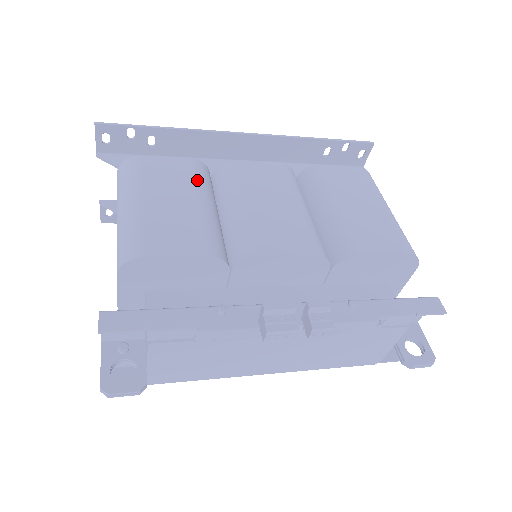
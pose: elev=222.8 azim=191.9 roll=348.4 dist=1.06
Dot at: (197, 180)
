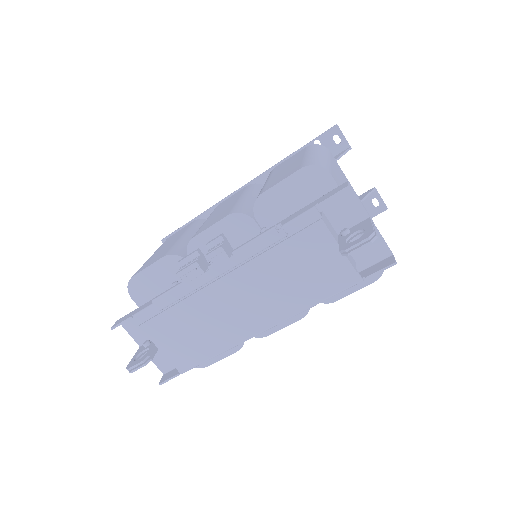
Dot at: (189, 228)
